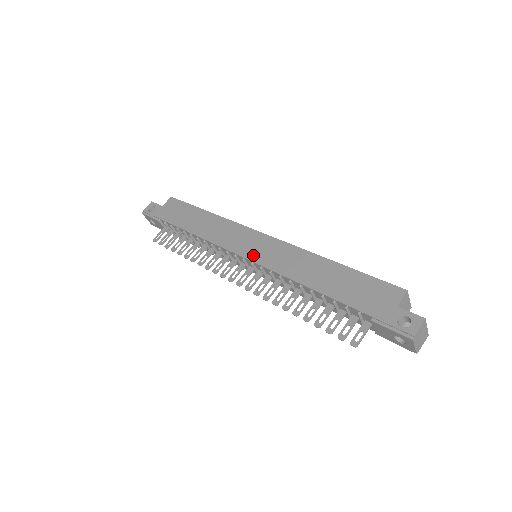
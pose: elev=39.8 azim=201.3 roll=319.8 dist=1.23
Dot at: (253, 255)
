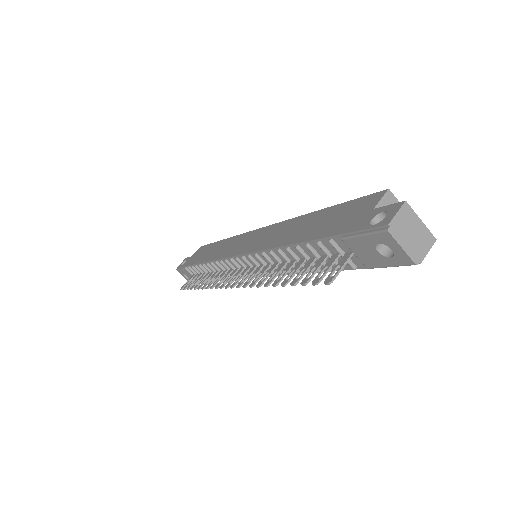
Dot at: (245, 249)
